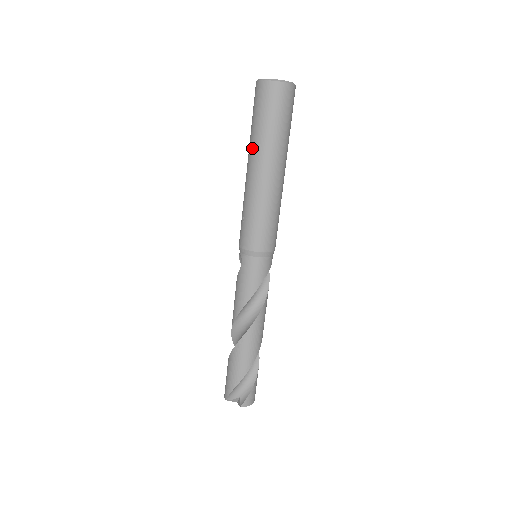
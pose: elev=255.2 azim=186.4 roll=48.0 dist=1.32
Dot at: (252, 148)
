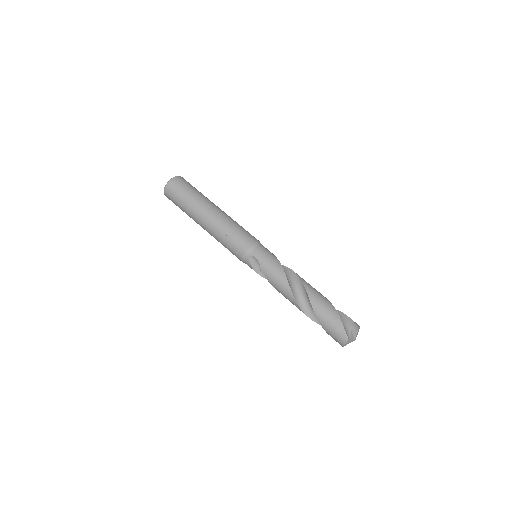
Dot at: (196, 208)
